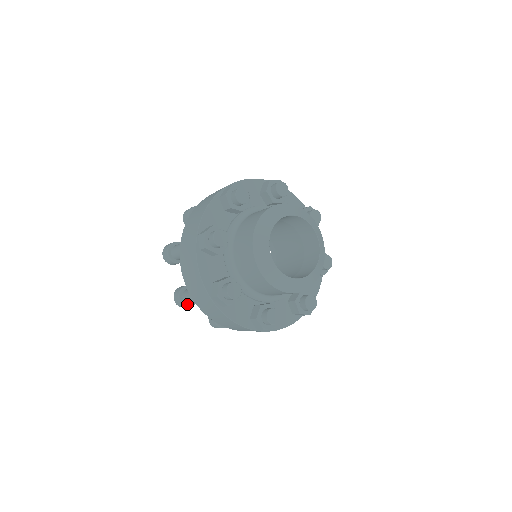
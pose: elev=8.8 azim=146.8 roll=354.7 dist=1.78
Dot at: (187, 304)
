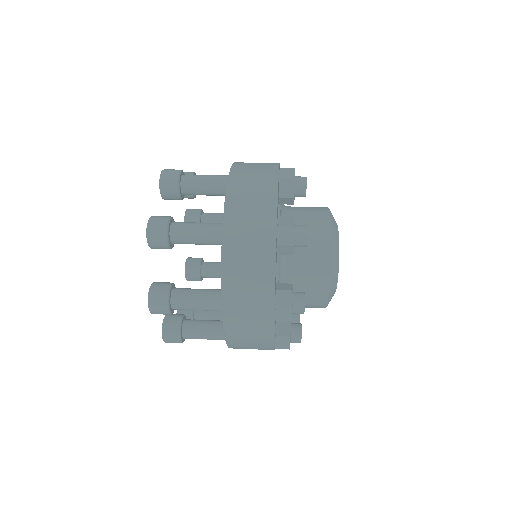
Dot at: occluded
